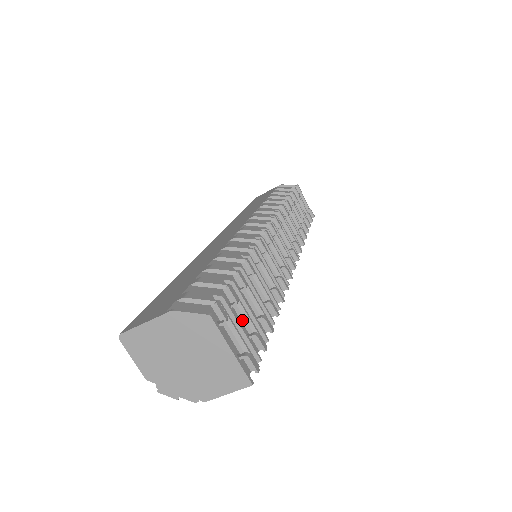
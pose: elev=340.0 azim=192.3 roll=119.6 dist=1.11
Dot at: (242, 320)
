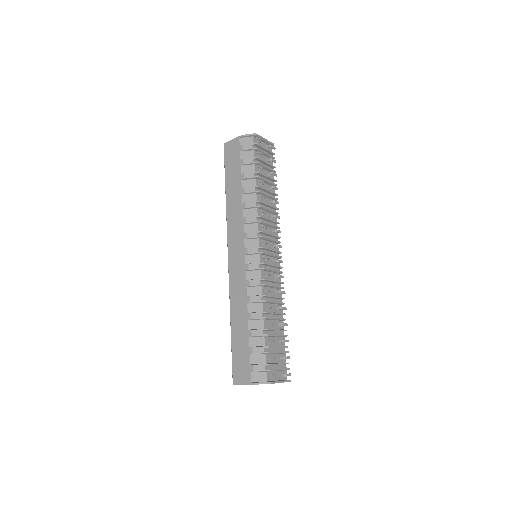
Dot at: (276, 354)
